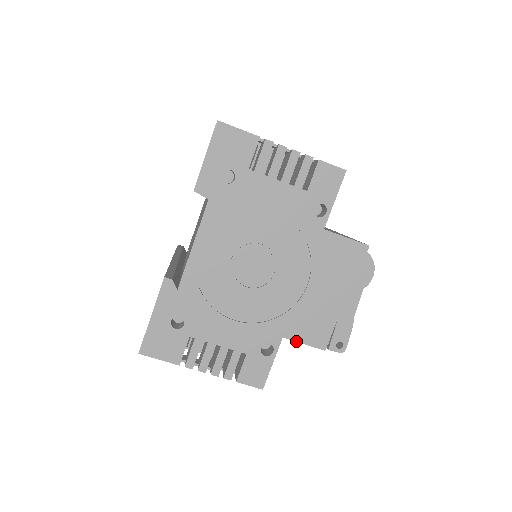
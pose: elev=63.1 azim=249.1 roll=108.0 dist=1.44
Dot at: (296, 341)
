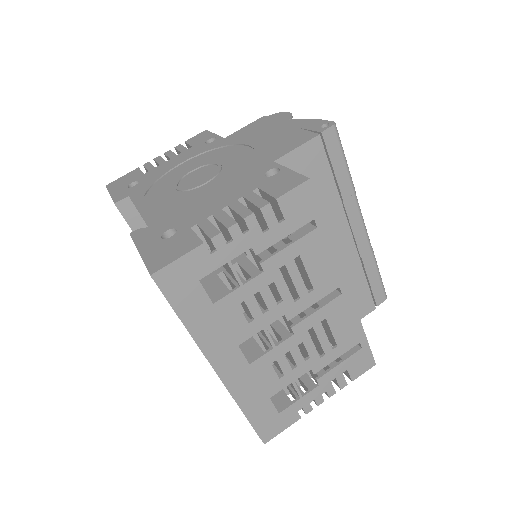
Dot at: (287, 153)
